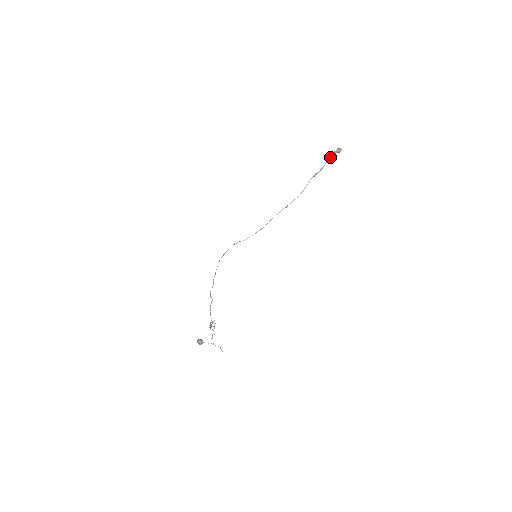
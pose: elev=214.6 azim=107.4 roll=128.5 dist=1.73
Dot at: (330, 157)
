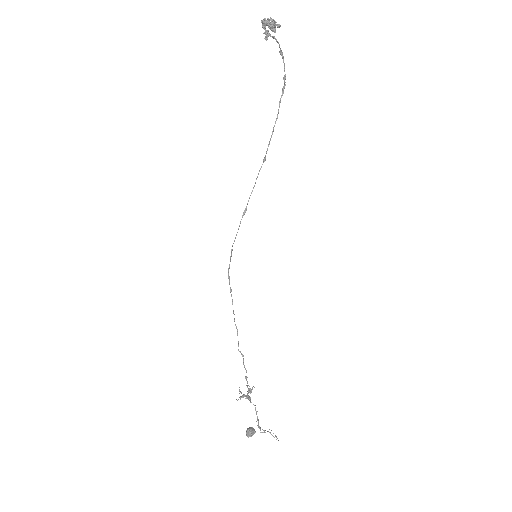
Dot at: occluded
